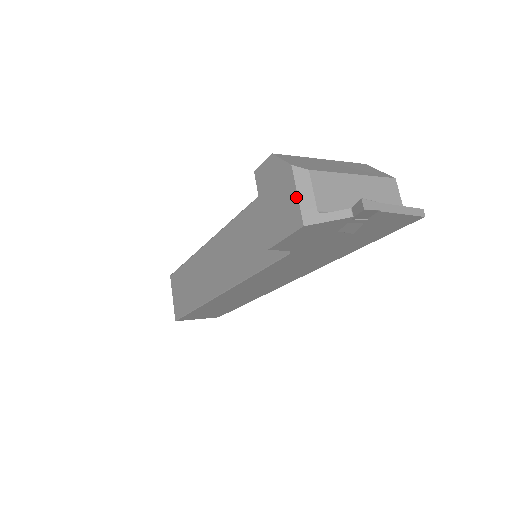
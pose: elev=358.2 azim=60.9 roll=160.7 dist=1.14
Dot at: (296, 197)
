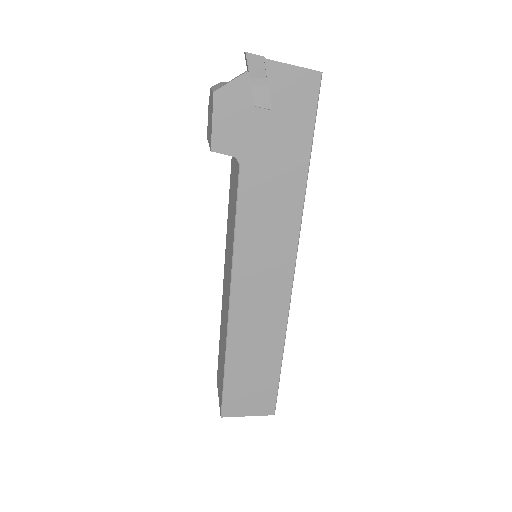
Dot at: (211, 92)
